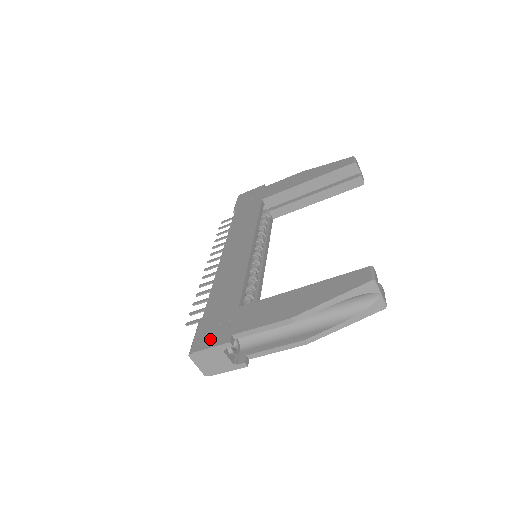
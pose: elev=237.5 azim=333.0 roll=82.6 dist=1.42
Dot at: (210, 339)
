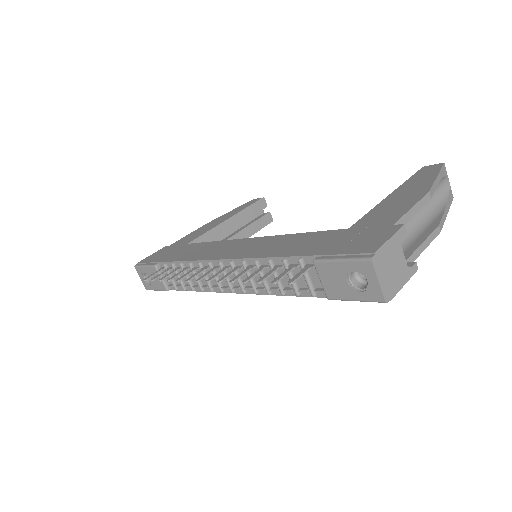
Dot at: (373, 240)
